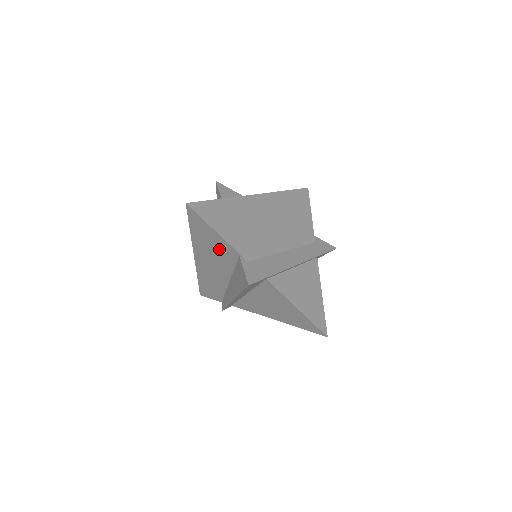
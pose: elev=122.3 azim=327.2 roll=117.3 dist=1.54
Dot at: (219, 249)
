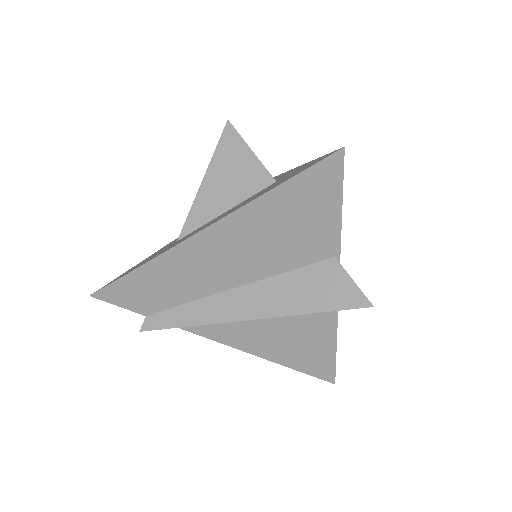
Dot at: (301, 236)
